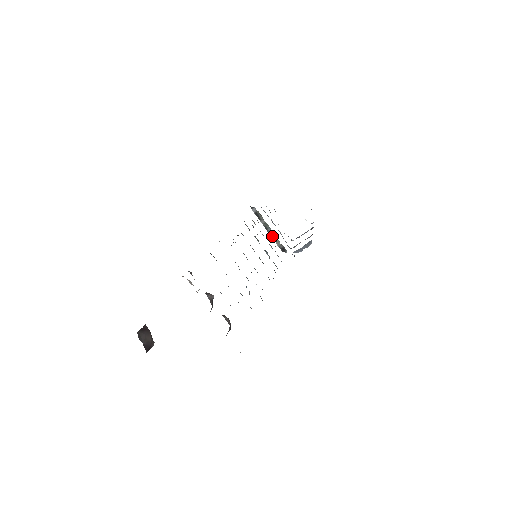
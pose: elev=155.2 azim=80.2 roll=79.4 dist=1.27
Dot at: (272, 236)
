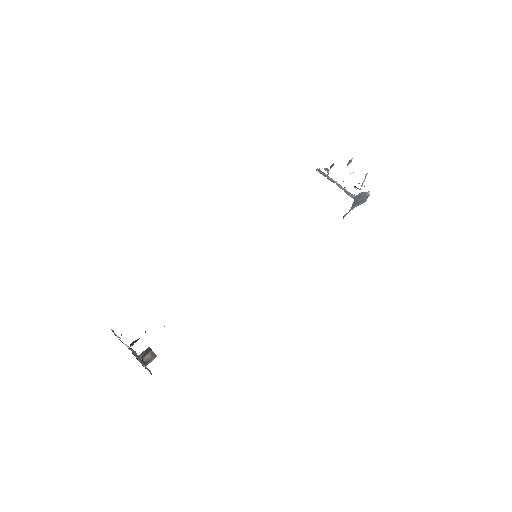
Dot at: occluded
